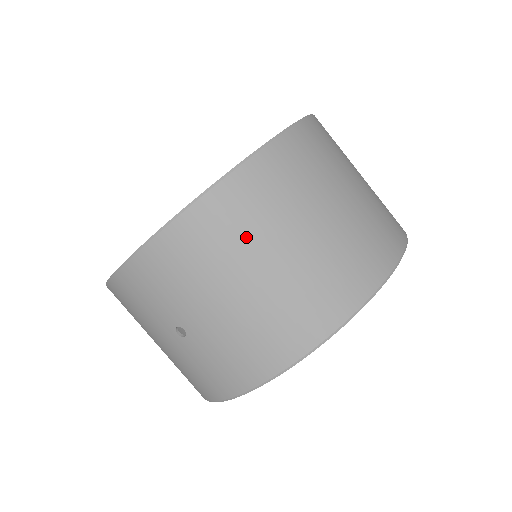
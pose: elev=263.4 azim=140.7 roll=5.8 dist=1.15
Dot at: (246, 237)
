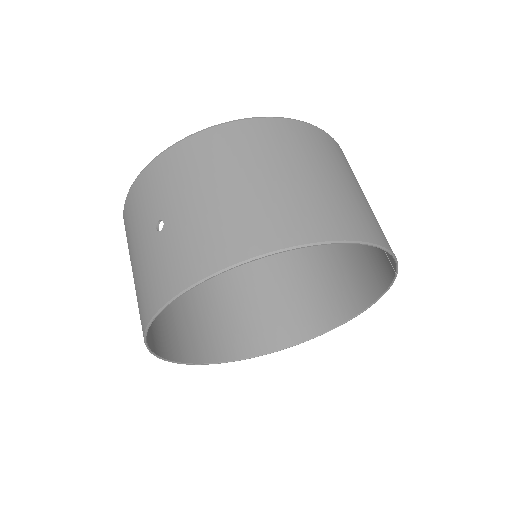
Dot at: (249, 155)
